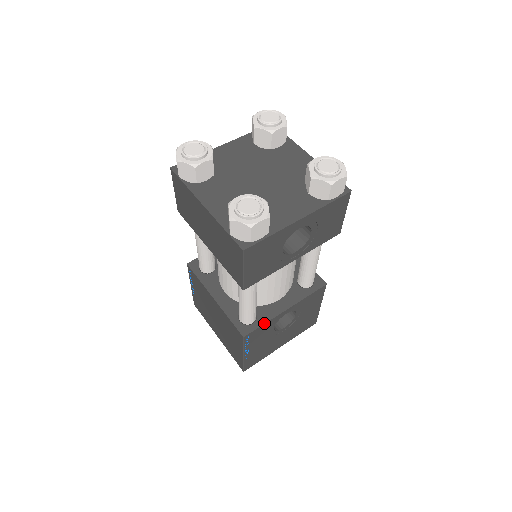
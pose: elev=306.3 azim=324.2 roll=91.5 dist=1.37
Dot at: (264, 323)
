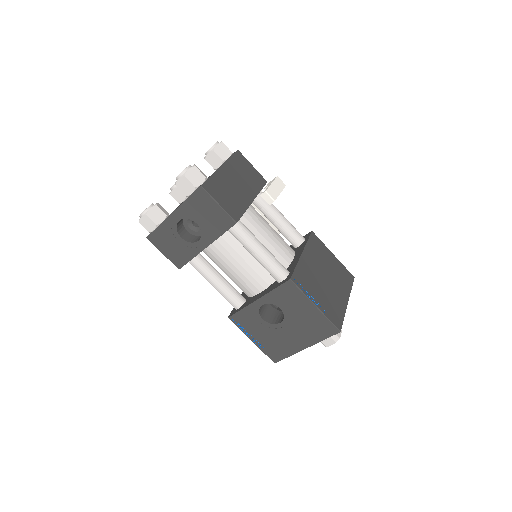
Dot at: (241, 309)
